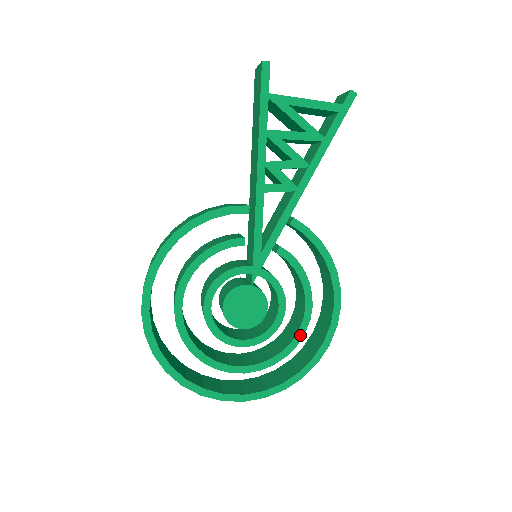
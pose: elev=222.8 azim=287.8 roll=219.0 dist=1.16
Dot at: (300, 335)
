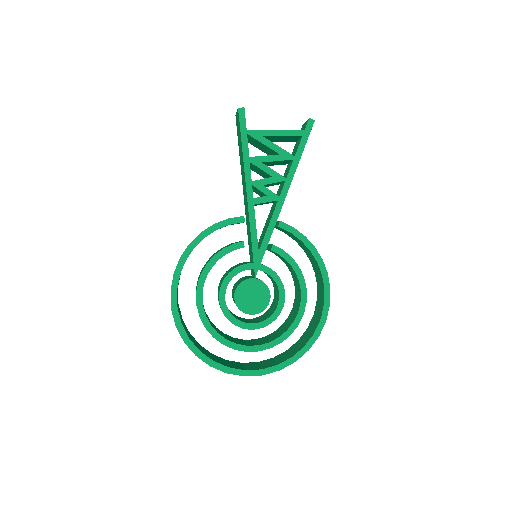
Dot at: (300, 315)
